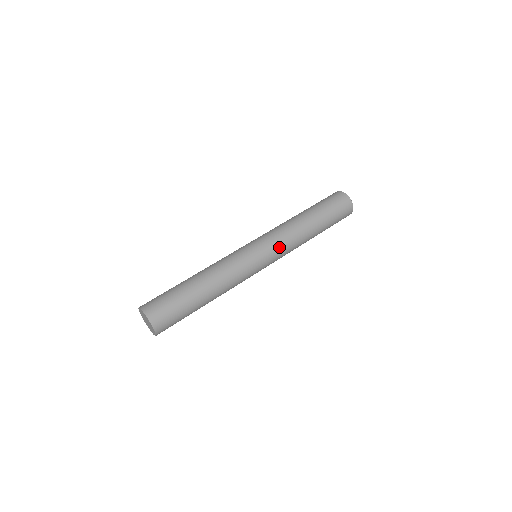
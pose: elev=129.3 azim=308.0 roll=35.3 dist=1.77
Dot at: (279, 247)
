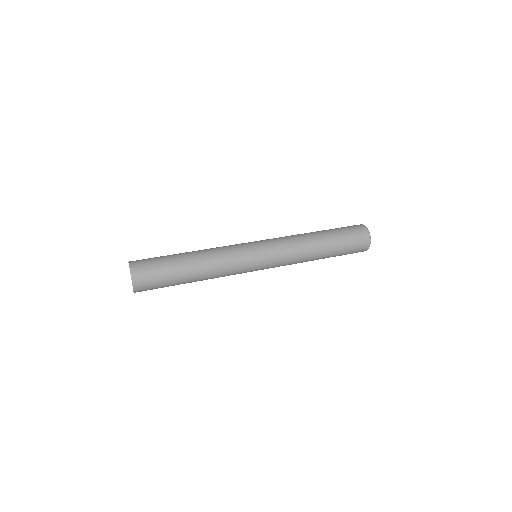
Dot at: (277, 243)
